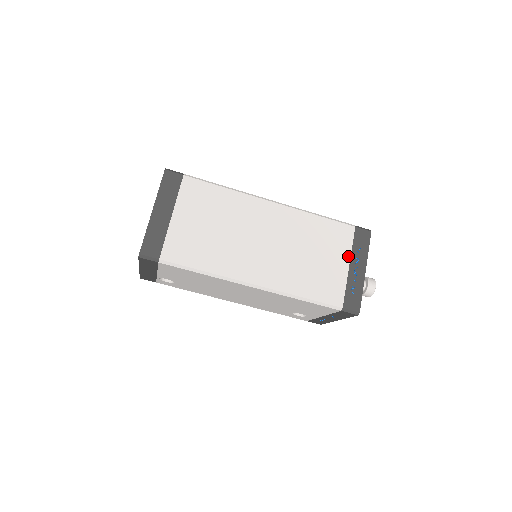
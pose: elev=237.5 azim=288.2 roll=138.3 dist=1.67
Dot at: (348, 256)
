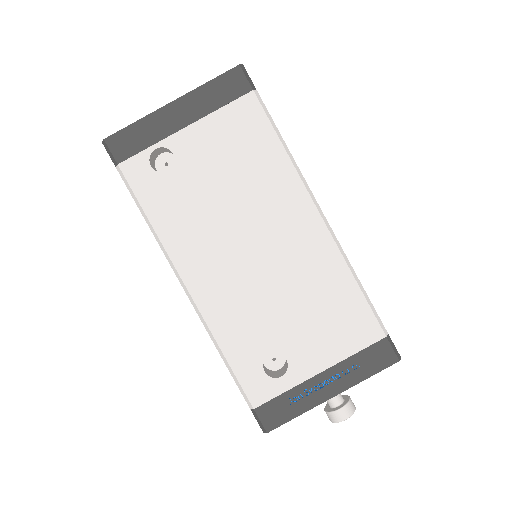
Dot at: occluded
